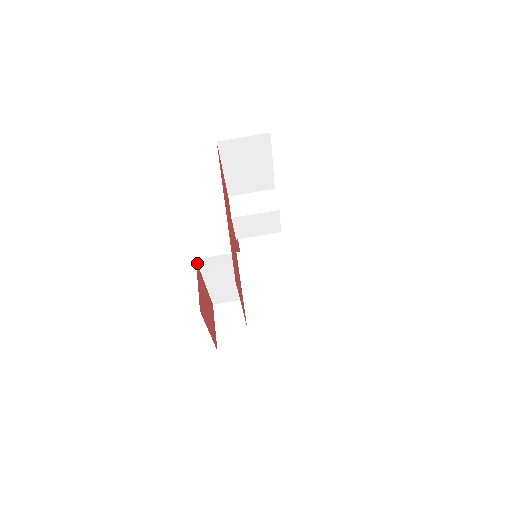
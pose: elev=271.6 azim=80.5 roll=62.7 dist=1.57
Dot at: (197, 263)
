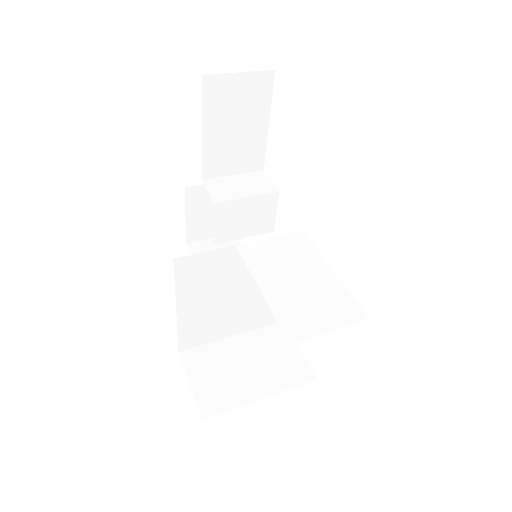
Dot at: occluded
